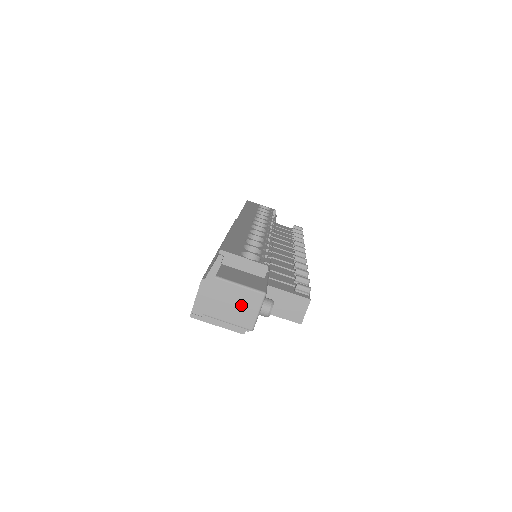
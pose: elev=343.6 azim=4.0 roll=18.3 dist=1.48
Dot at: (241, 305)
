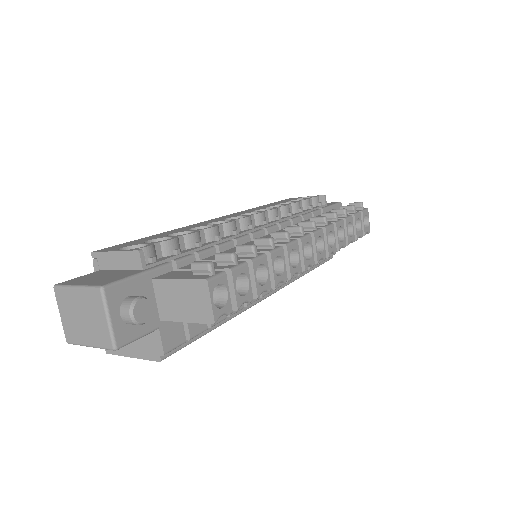
Dot at: (88, 315)
